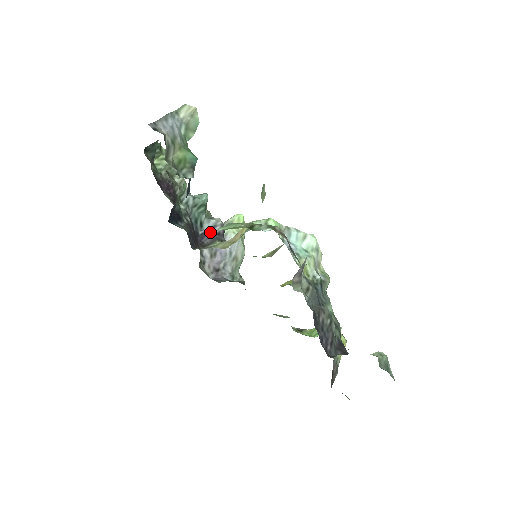
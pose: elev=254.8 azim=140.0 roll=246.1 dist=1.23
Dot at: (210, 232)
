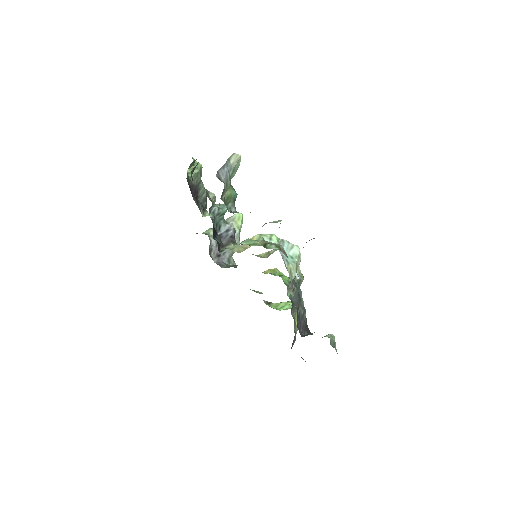
Dot at: (226, 234)
